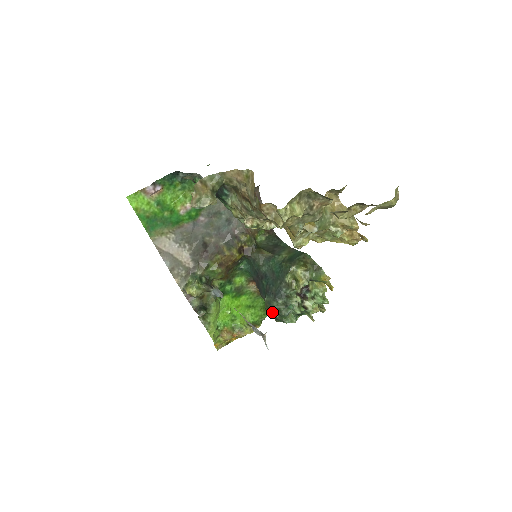
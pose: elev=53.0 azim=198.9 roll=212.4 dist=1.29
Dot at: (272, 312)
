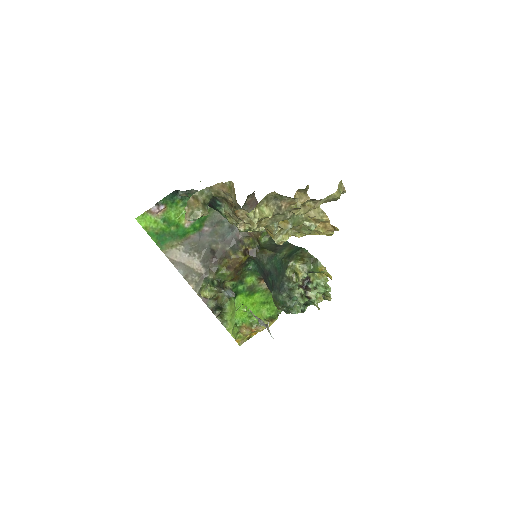
Dot at: (279, 305)
